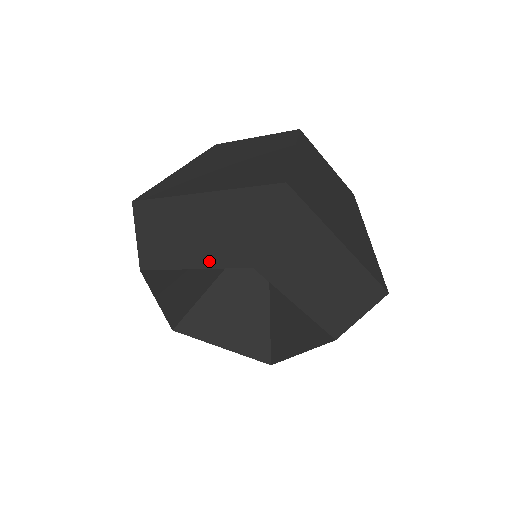
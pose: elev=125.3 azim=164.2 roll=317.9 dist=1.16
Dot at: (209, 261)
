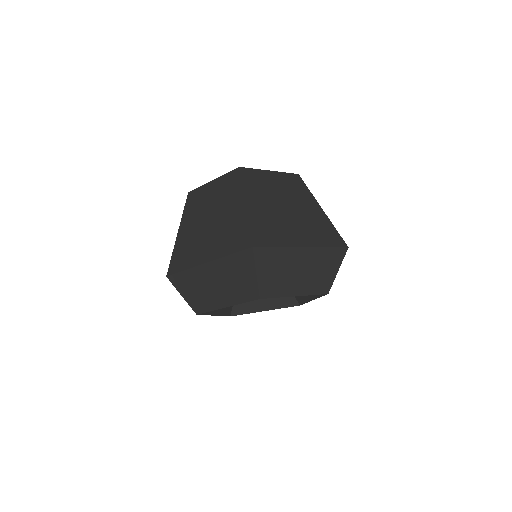
Dot at: (233, 301)
